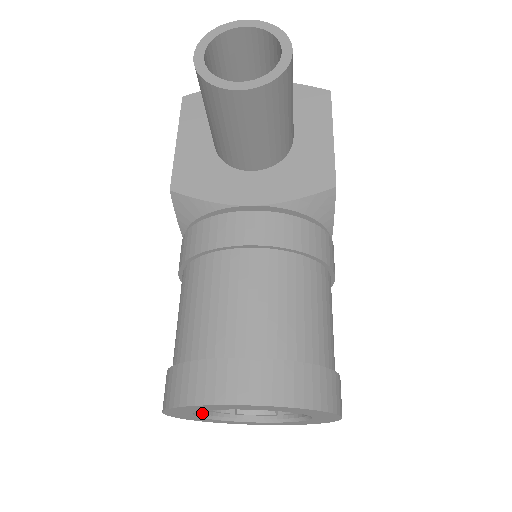
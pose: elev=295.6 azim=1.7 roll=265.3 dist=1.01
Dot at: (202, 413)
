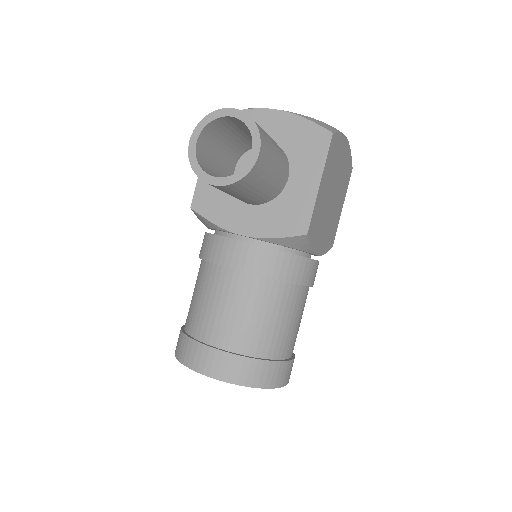
Dot at: occluded
